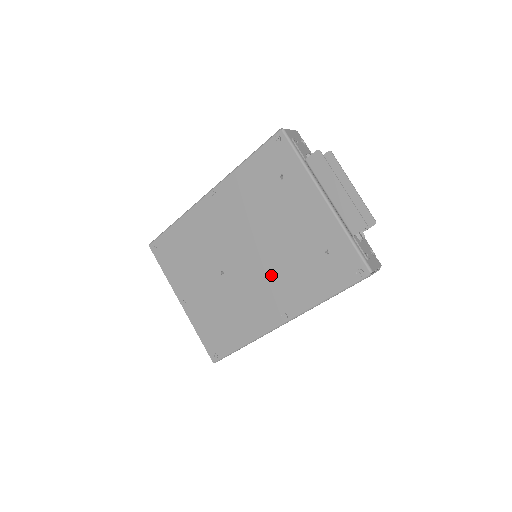
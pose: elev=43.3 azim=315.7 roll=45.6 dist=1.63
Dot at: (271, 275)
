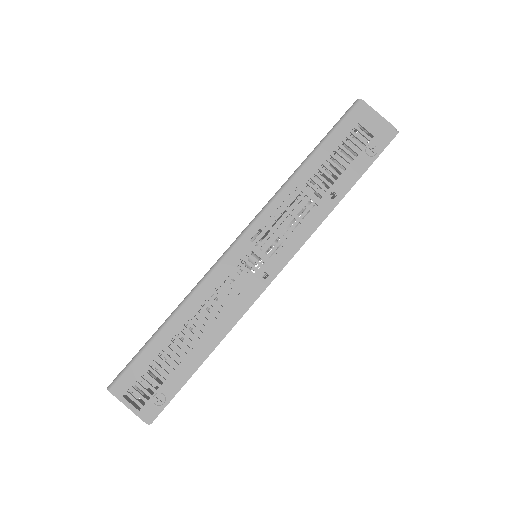
Dot at: occluded
